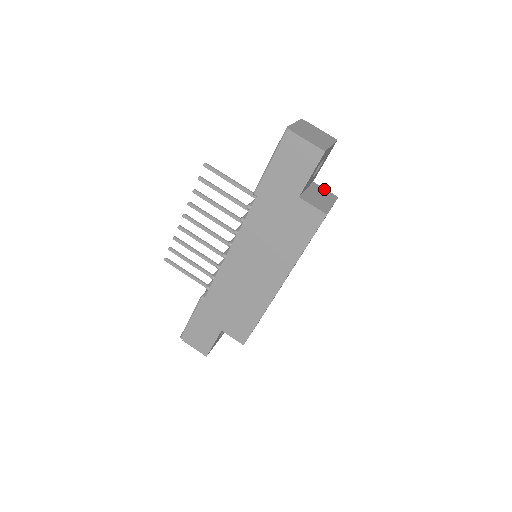
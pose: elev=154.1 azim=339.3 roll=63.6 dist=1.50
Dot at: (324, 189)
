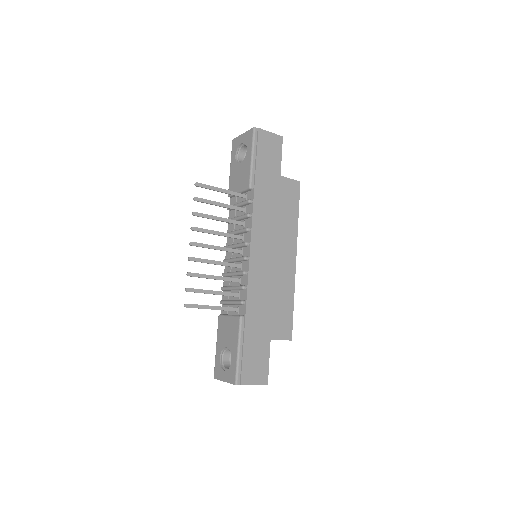
Dot at: occluded
